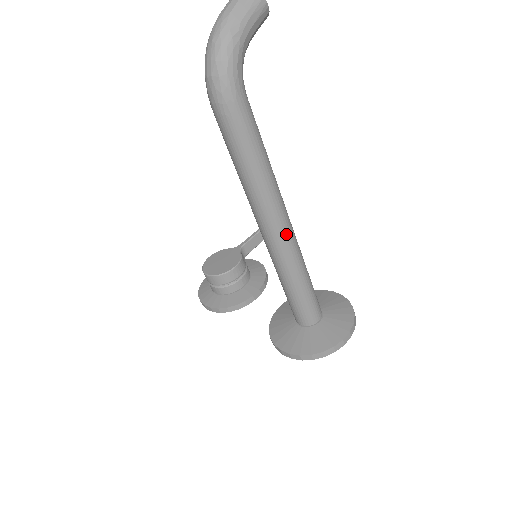
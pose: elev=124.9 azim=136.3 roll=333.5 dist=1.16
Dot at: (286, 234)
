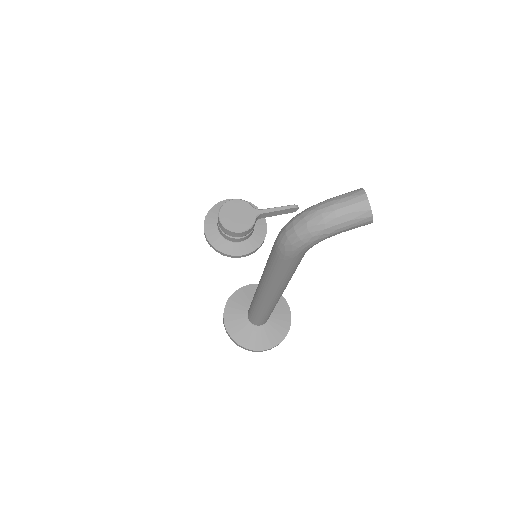
Dot at: (272, 300)
